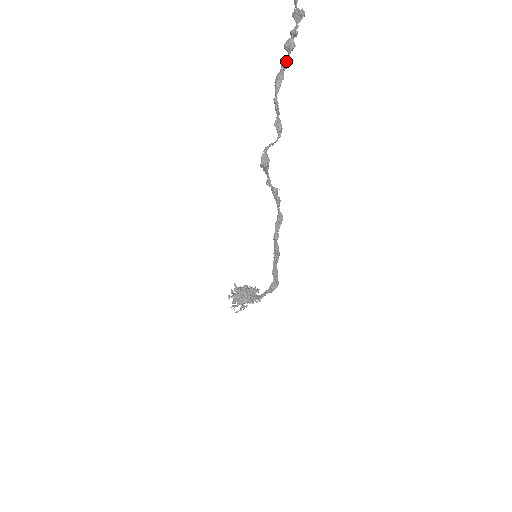
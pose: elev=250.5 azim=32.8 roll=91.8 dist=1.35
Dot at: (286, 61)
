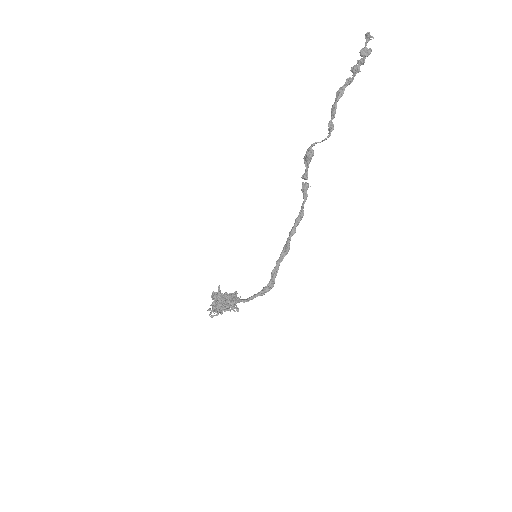
Dot at: (351, 79)
